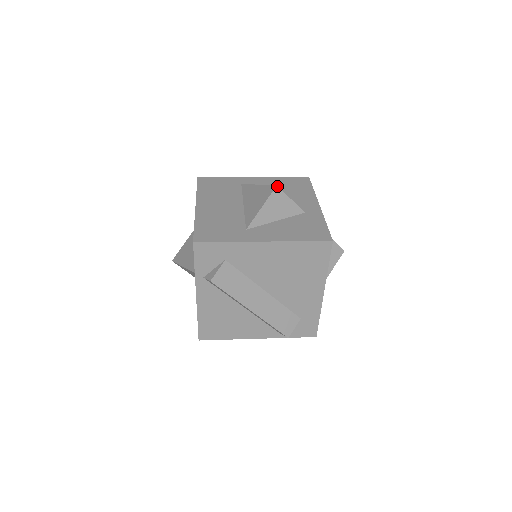
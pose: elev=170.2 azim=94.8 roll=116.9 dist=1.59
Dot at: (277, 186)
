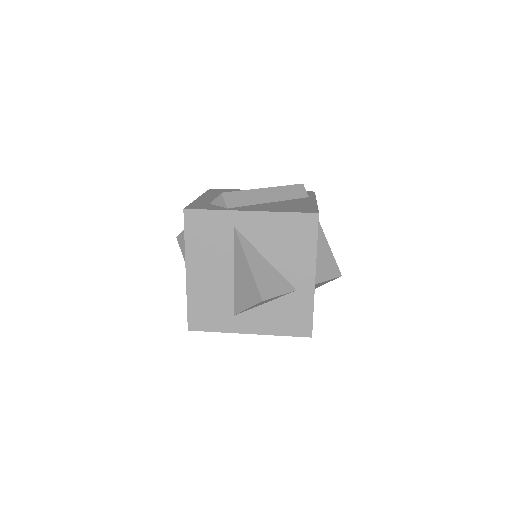
Dot at: occluded
